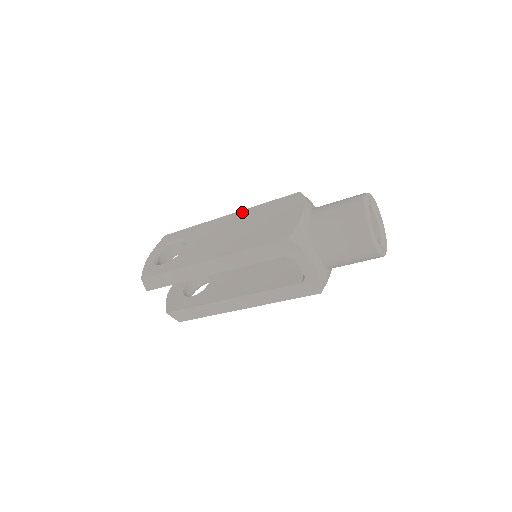
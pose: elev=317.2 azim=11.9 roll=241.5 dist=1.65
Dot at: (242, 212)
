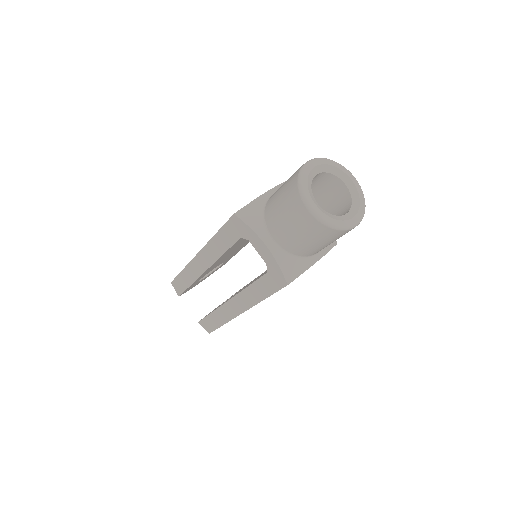
Dot at: occluded
